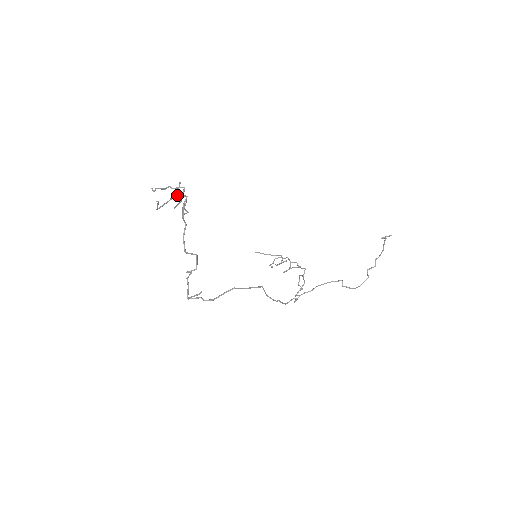
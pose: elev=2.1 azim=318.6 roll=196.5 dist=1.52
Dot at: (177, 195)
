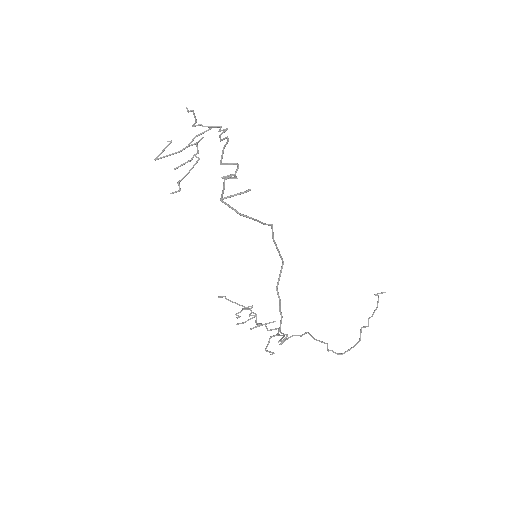
Dot at: (196, 145)
